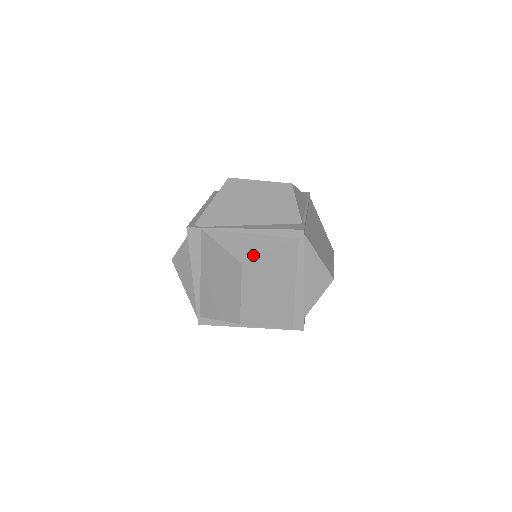
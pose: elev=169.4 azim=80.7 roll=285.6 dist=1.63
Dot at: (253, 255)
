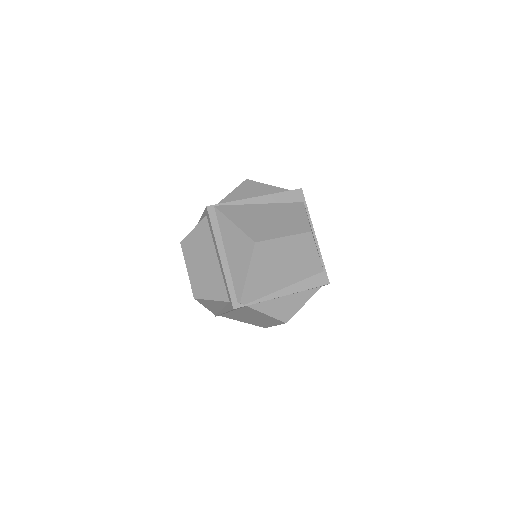
Dot at: (292, 313)
